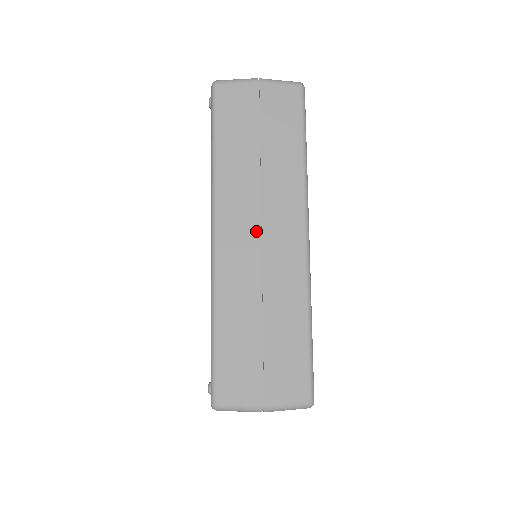
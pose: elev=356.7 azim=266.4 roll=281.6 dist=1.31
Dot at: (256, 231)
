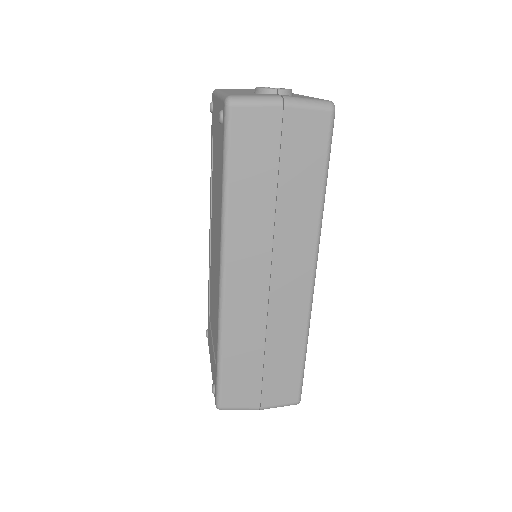
Dot at: (265, 274)
